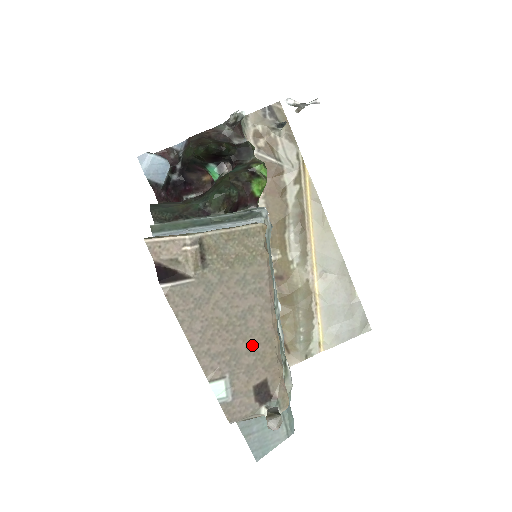
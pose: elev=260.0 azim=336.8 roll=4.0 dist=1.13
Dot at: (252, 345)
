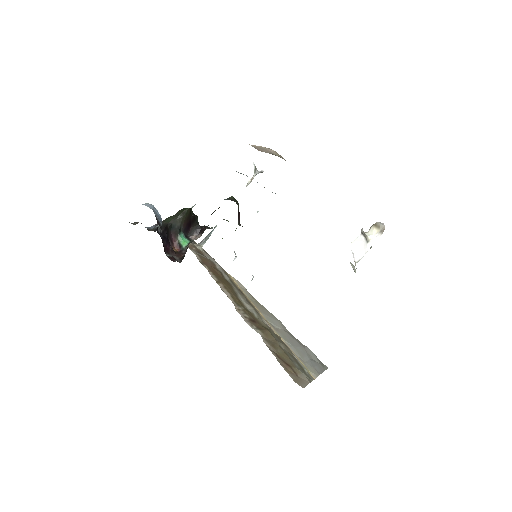
Dot at: occluded
